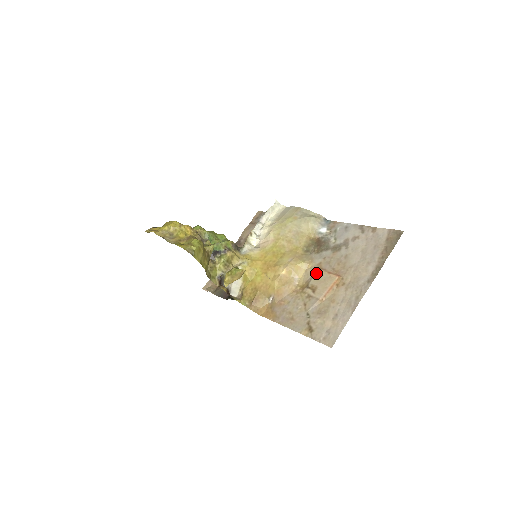
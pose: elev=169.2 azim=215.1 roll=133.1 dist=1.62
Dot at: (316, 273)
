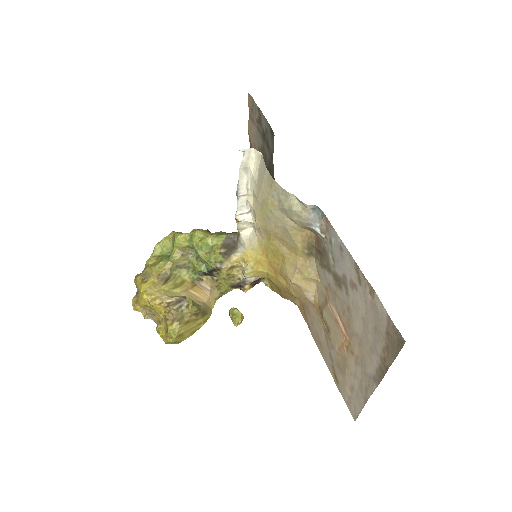
Dot at: (325, 305)
